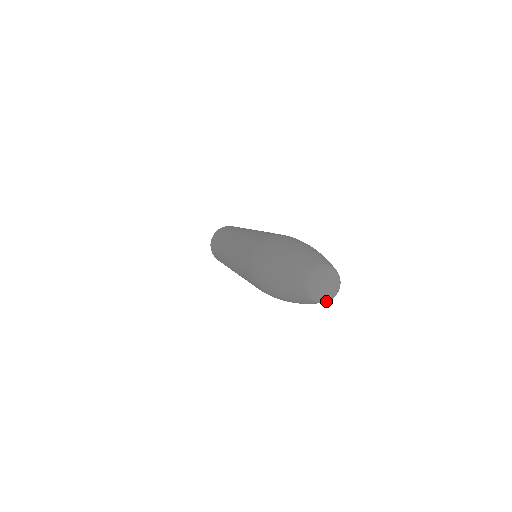
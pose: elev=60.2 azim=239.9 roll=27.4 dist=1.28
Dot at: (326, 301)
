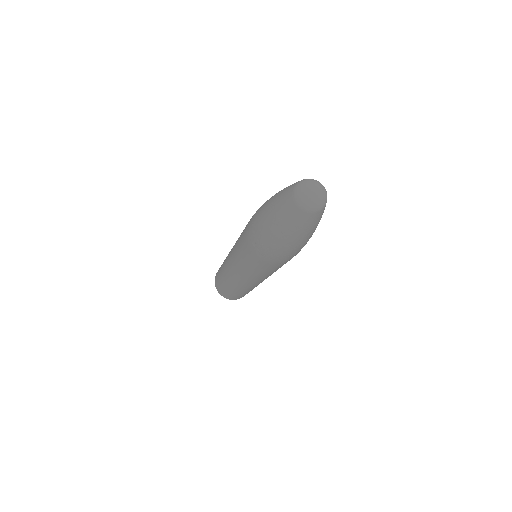
Dot at: (321, 208)
